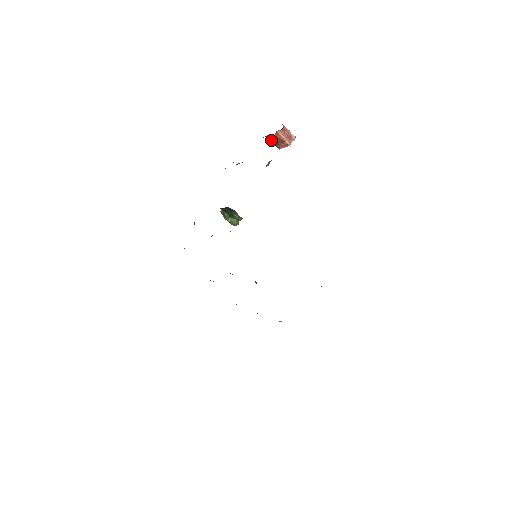
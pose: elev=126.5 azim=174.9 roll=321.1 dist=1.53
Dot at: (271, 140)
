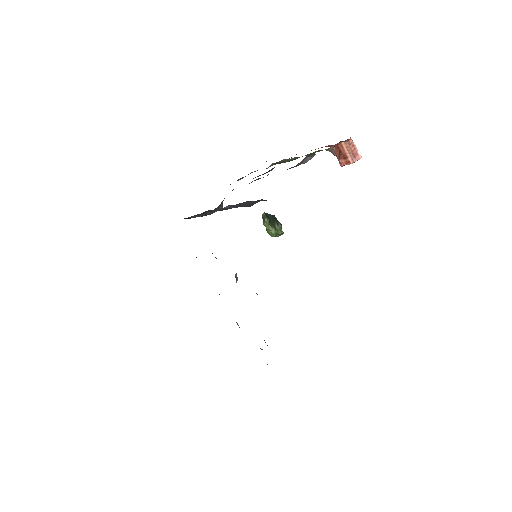
Dot at: (335, 153)
